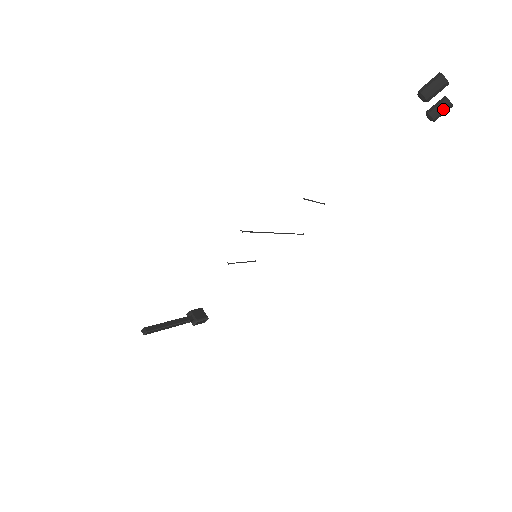
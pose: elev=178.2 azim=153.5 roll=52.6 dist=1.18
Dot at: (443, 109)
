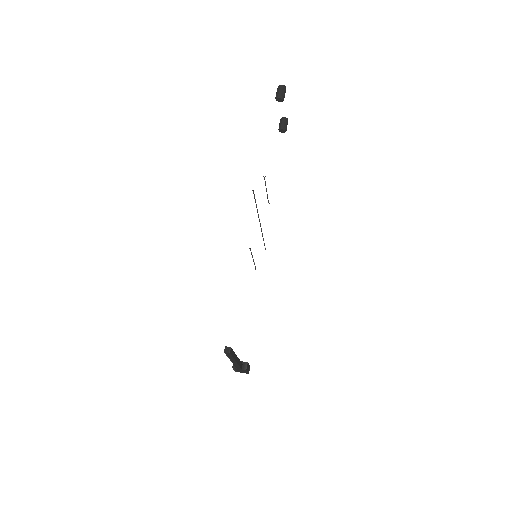
Dot at: (286, 122)
